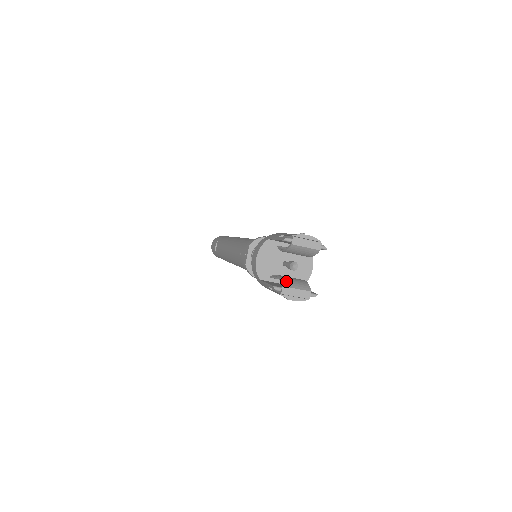
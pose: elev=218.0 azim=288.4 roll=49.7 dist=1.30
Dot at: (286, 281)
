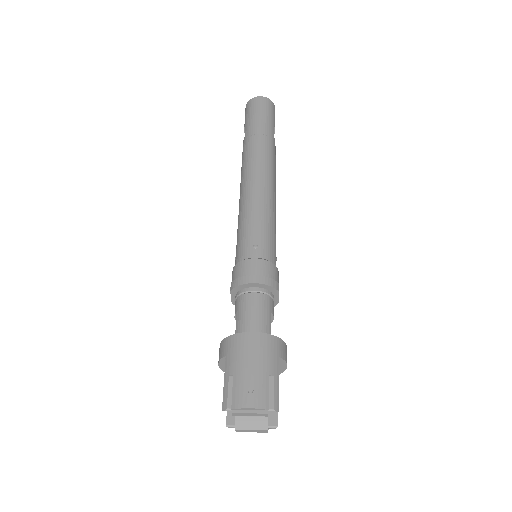
Dot at: (241, 419)
